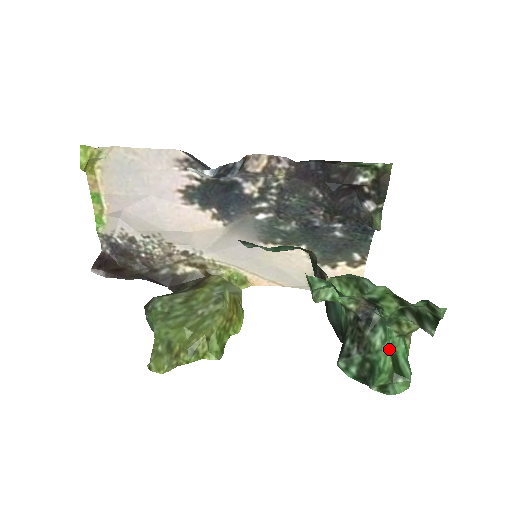
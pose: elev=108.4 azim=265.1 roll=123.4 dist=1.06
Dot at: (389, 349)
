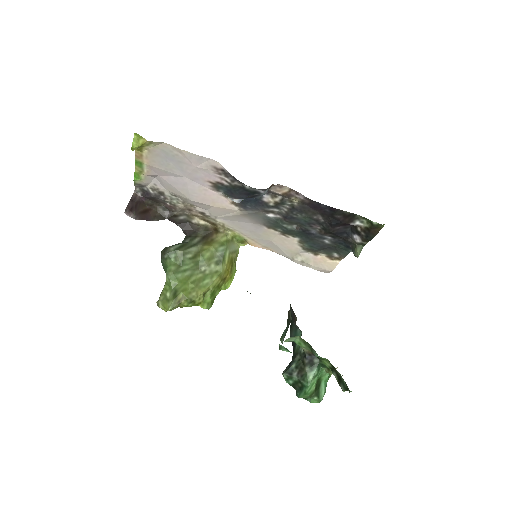
Dot at: (317, 379)
